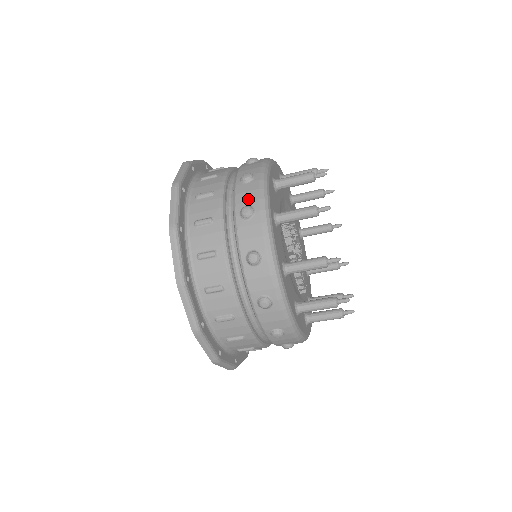
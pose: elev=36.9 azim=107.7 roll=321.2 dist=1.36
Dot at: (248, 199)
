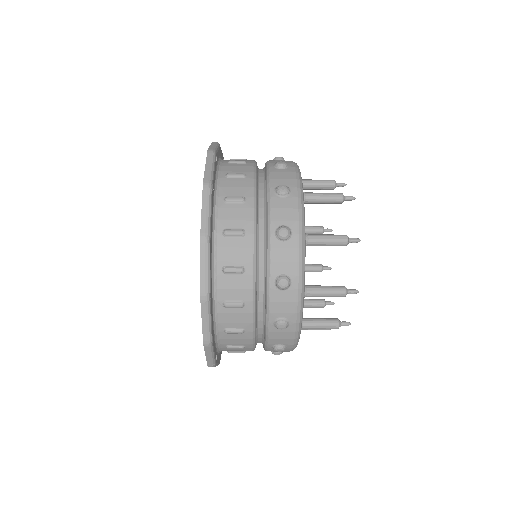
Dot at: (285, 218)
